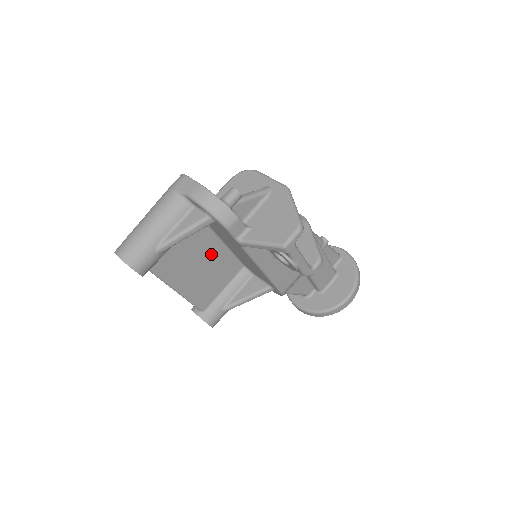
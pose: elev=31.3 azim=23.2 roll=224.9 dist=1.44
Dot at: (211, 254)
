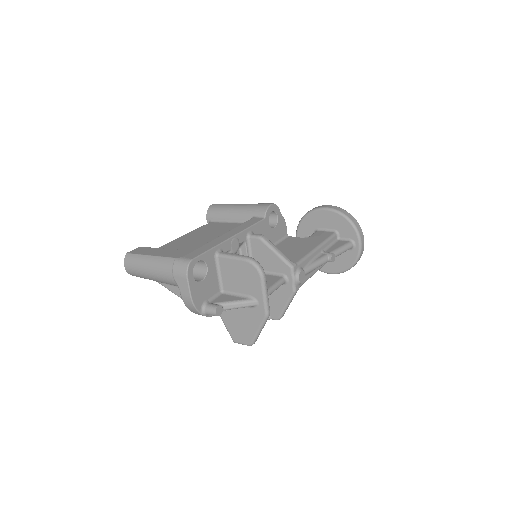
Dot at: occluded
